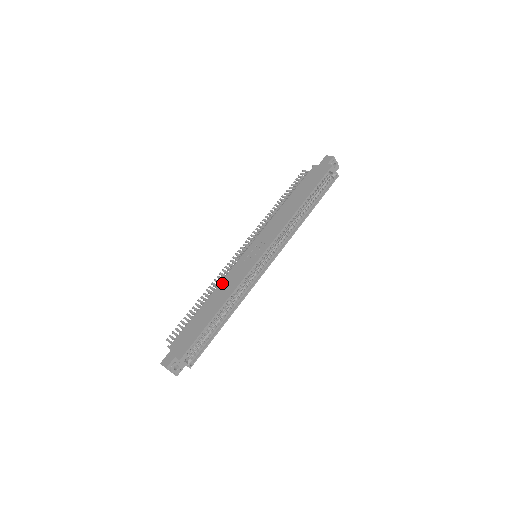
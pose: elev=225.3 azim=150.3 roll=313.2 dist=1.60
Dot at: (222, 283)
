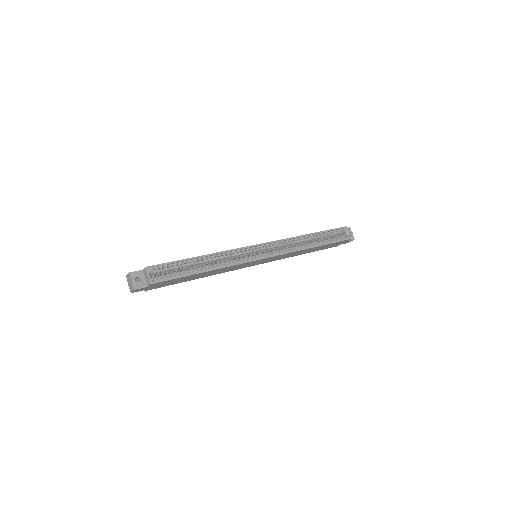
Dot at: occluded
